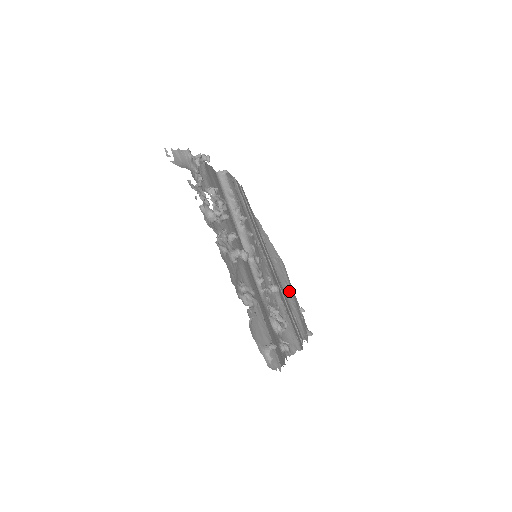
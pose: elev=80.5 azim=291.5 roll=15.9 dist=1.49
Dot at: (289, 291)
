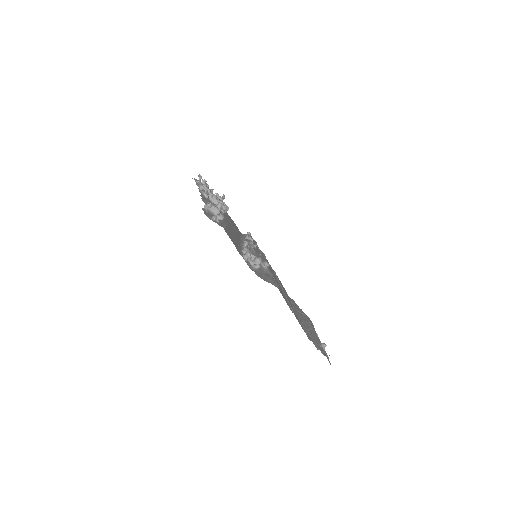
Dot at: (307, 325)
